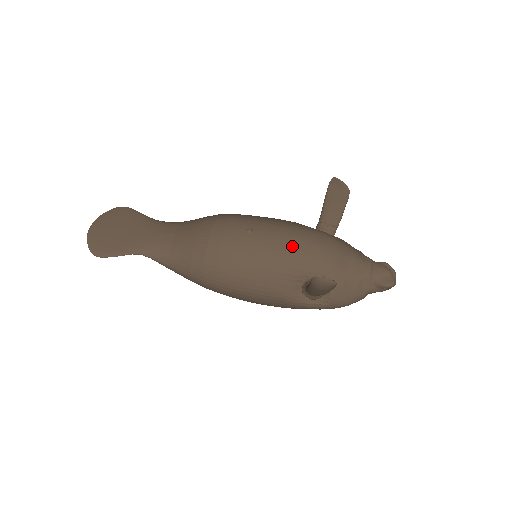
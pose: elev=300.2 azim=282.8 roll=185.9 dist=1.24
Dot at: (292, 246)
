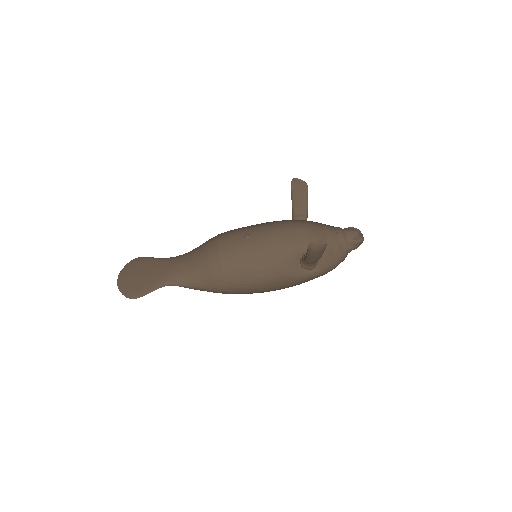
Dot at: (282, 235)
